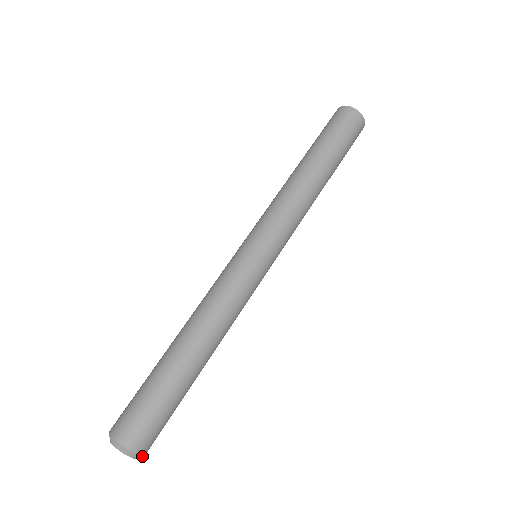
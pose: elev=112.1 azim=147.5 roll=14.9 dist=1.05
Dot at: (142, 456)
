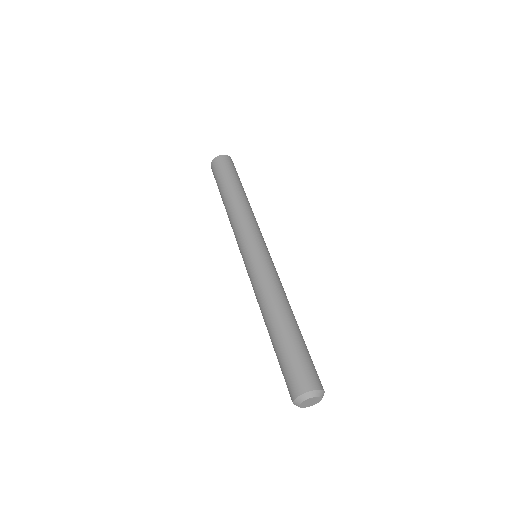
Dot at: occluded
